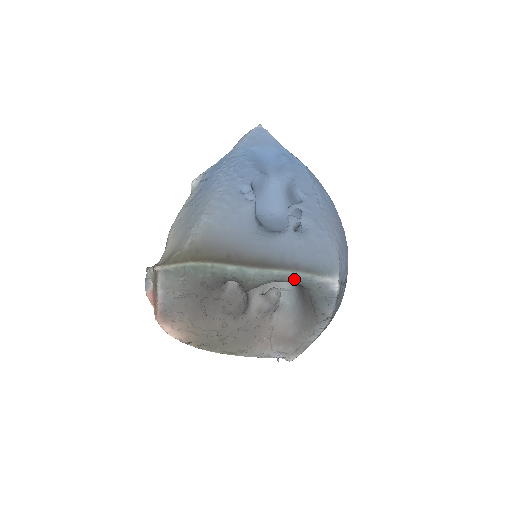
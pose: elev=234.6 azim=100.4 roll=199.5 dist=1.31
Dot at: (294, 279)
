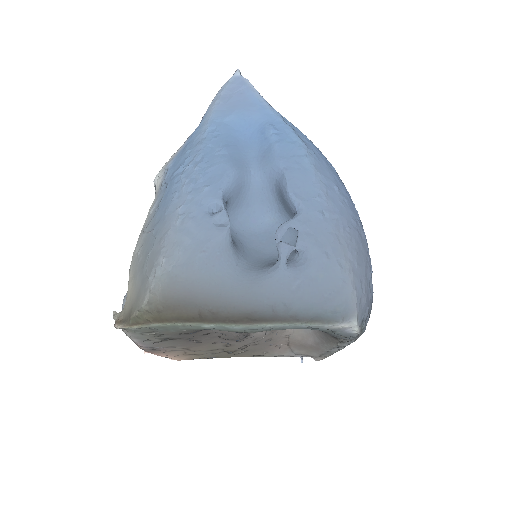
Dot at: (295, 328)
